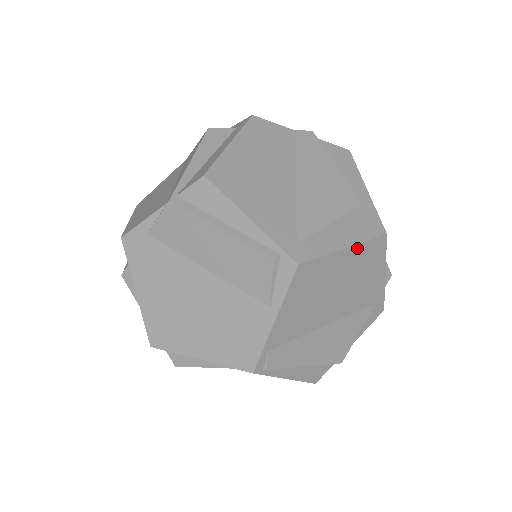
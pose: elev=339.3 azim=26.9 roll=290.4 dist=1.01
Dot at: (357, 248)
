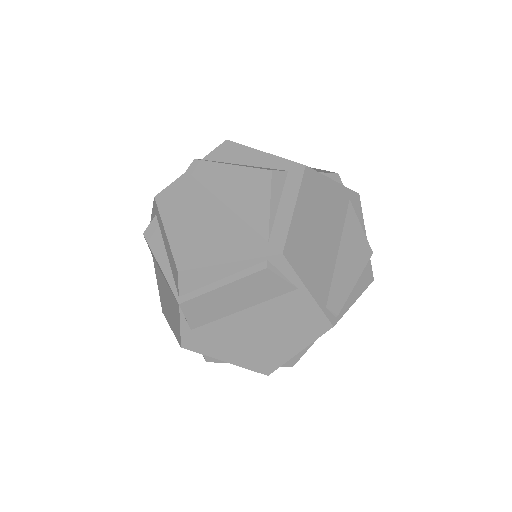
Dot at: (300, 197)
